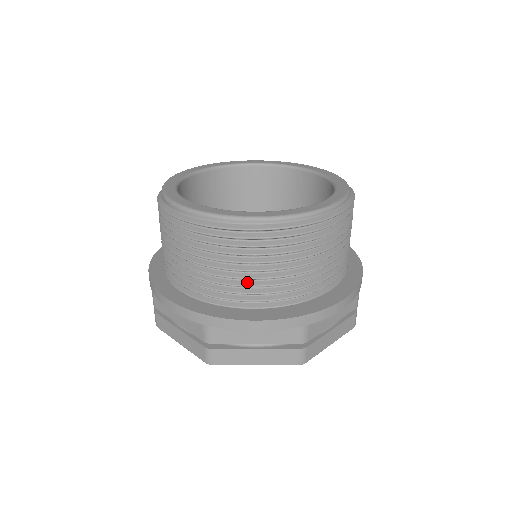
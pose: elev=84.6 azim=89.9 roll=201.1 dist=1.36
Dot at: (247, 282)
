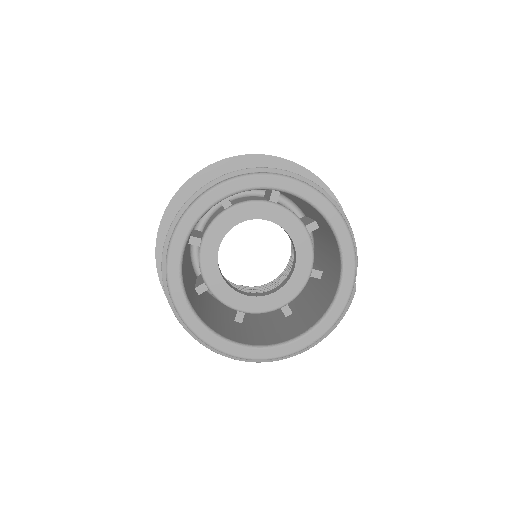
Dot at: occluded
